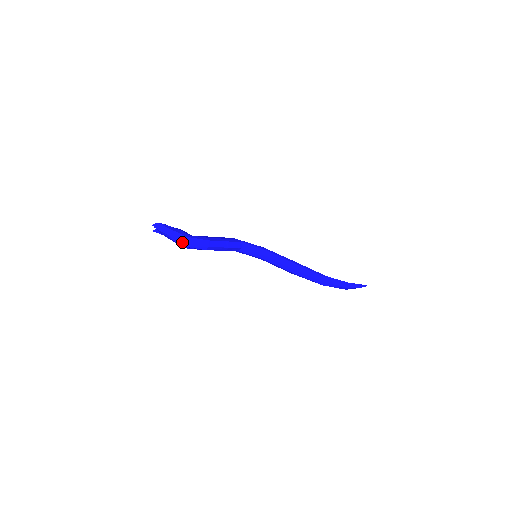
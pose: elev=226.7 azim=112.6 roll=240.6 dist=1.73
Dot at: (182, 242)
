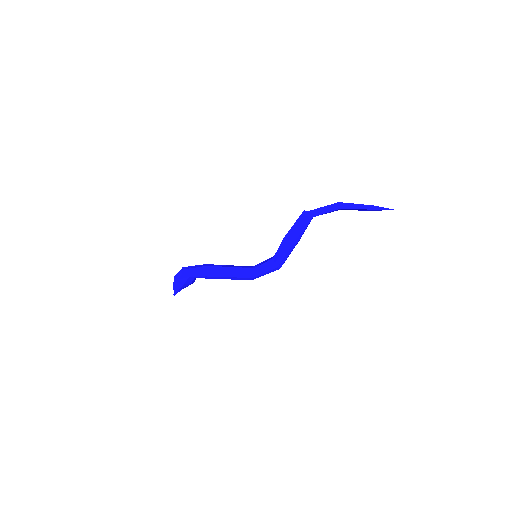
Dot at: (180, 272)
